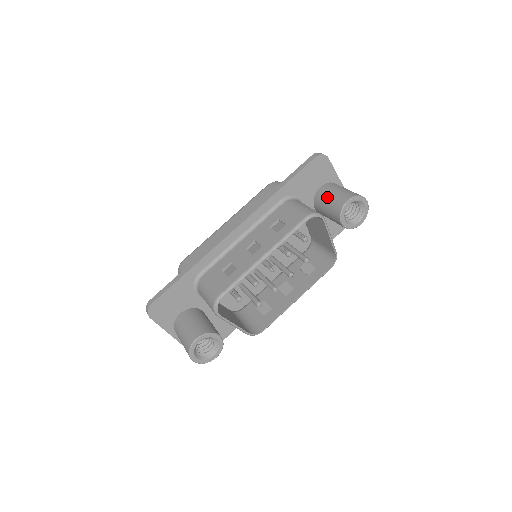
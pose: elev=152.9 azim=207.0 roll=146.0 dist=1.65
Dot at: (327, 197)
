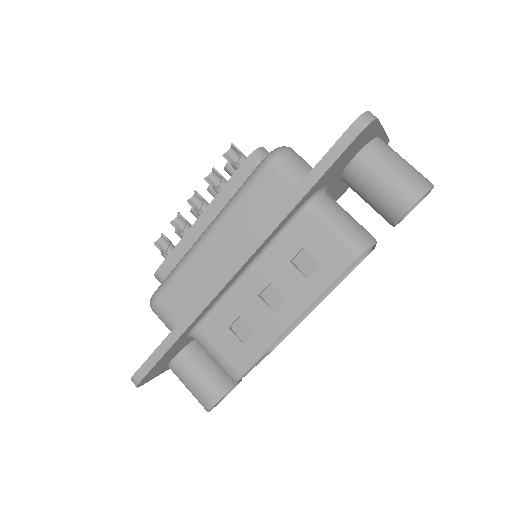
Dot at: (371, 185)
